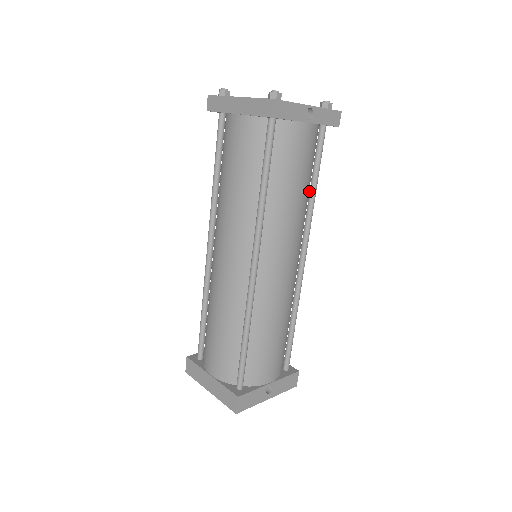
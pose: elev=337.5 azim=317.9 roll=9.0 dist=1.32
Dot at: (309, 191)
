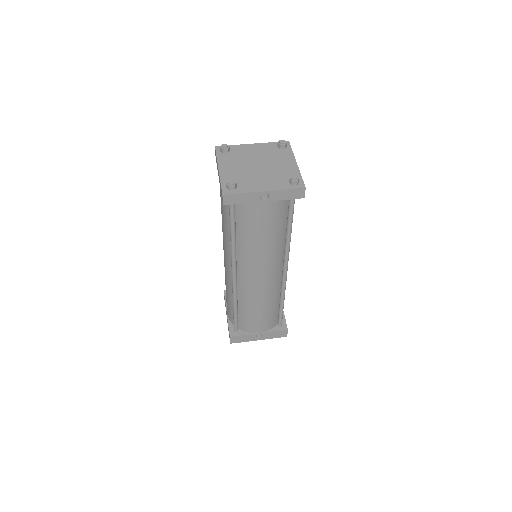
Dot at: (286, 232)
